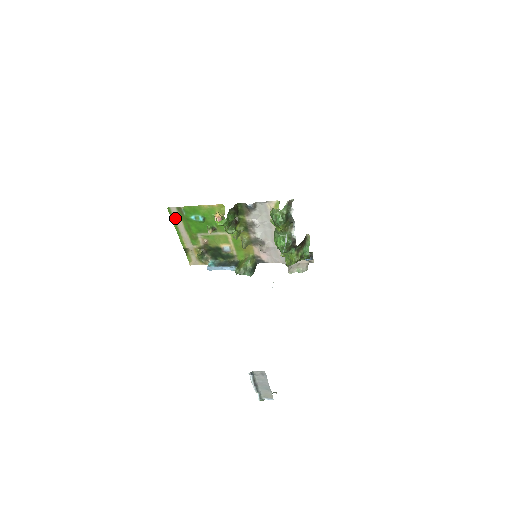
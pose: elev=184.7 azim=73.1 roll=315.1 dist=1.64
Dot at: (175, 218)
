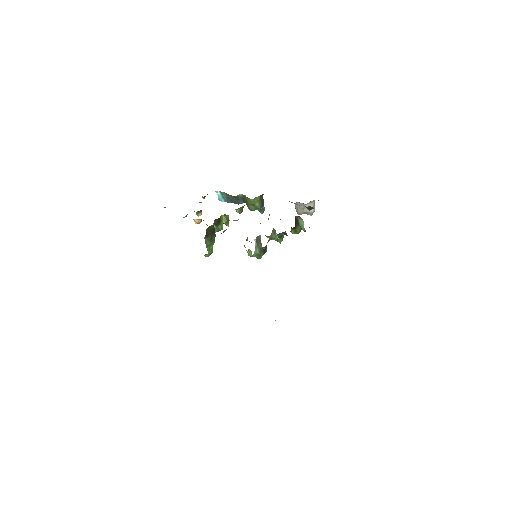
Dot at: occluded
